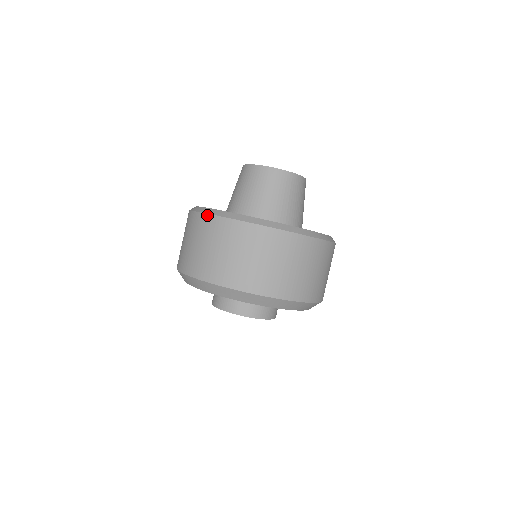
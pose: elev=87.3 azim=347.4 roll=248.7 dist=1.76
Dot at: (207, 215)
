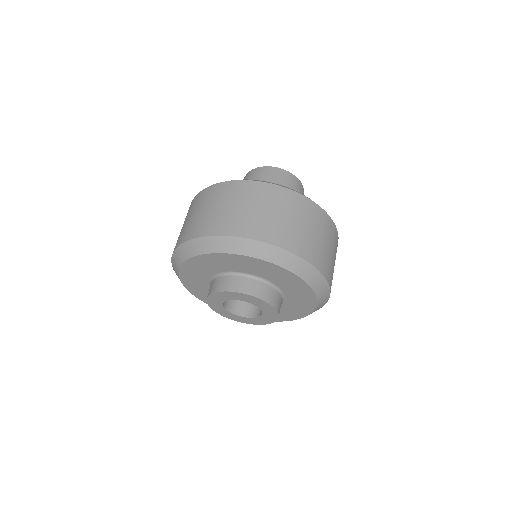
Dot at: (277, 186)
